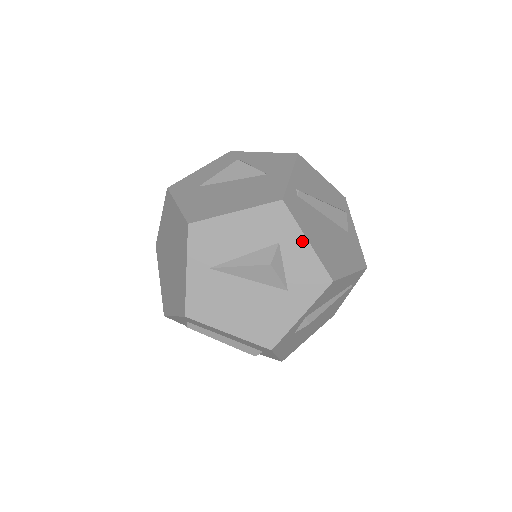
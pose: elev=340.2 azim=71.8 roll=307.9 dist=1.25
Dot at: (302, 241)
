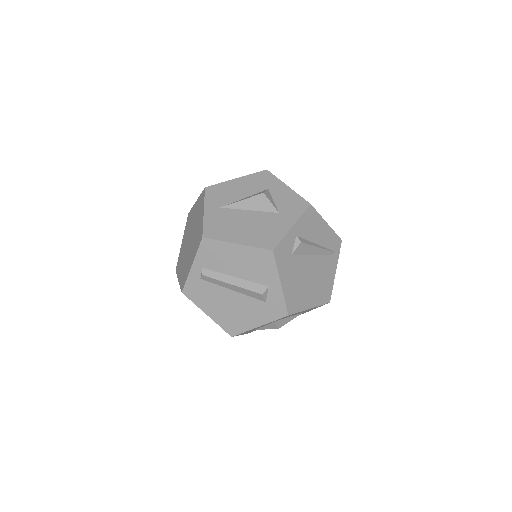
Dot at: (284, 187)
